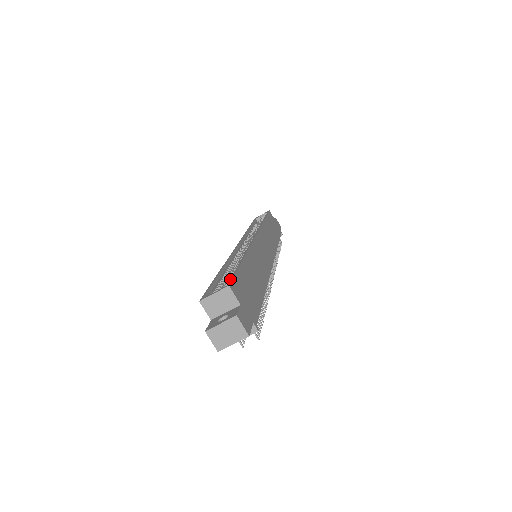
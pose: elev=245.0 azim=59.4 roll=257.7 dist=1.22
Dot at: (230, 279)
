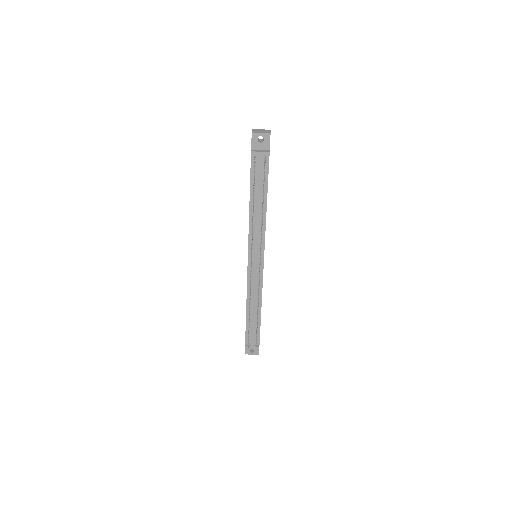
Dot at: occluded
